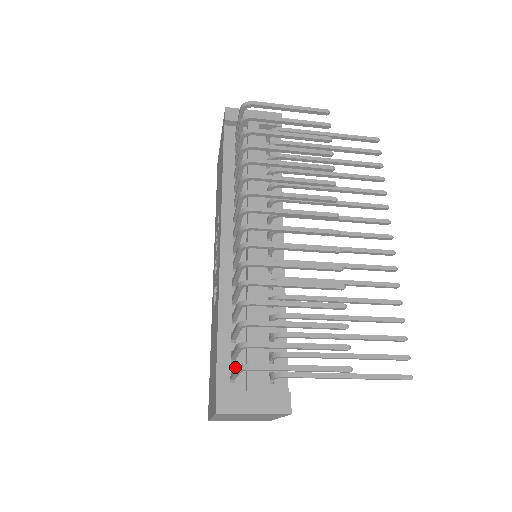
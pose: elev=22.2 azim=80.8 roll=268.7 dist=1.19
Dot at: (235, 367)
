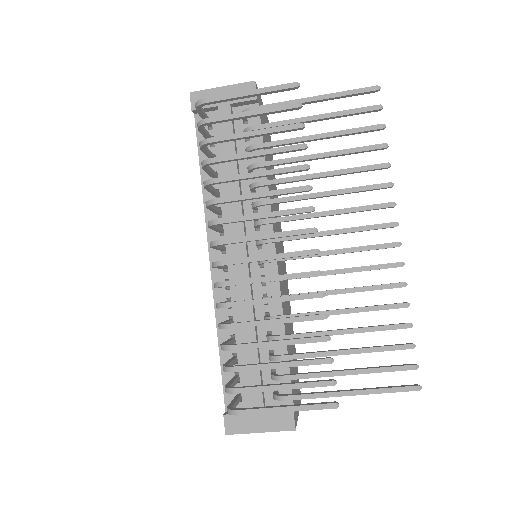
Dot at: (228, 405)
